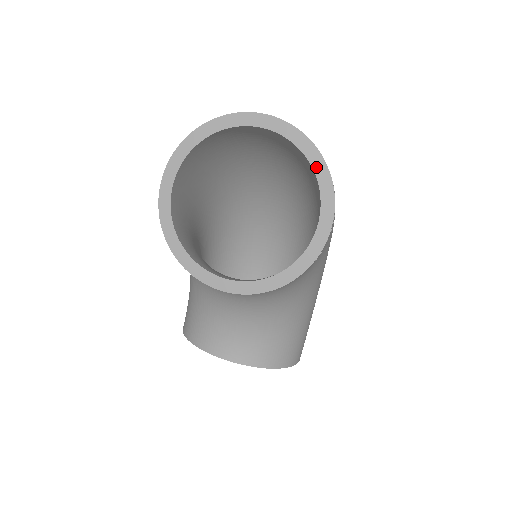
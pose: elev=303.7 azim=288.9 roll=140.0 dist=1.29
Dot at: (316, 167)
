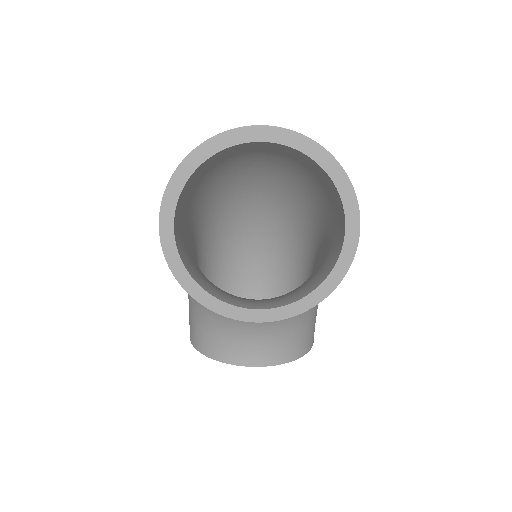
Dot at: (332, 174)
